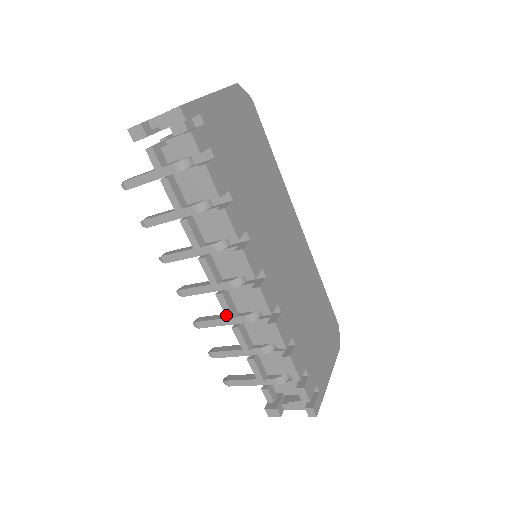
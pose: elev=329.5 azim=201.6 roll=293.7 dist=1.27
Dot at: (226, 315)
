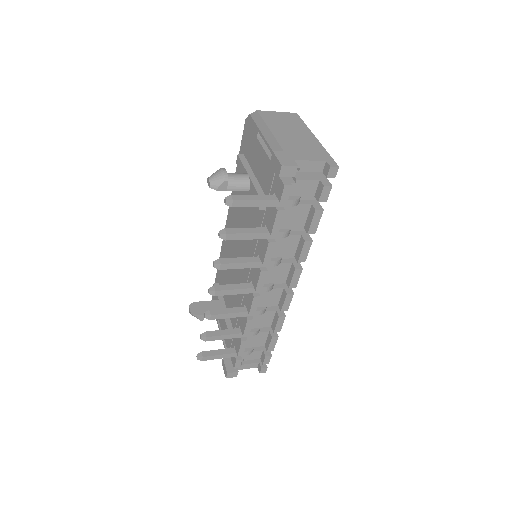
Dot at: (250, 311)
